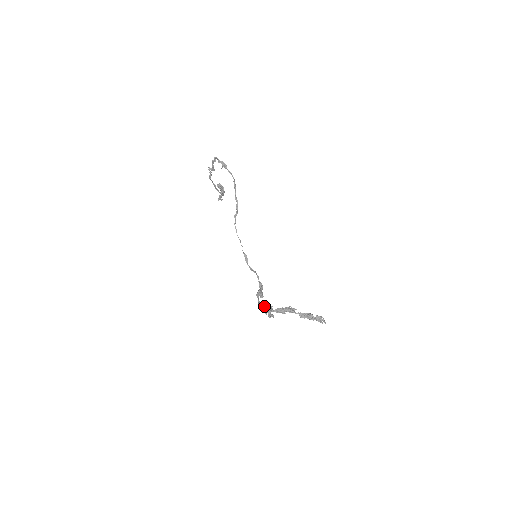
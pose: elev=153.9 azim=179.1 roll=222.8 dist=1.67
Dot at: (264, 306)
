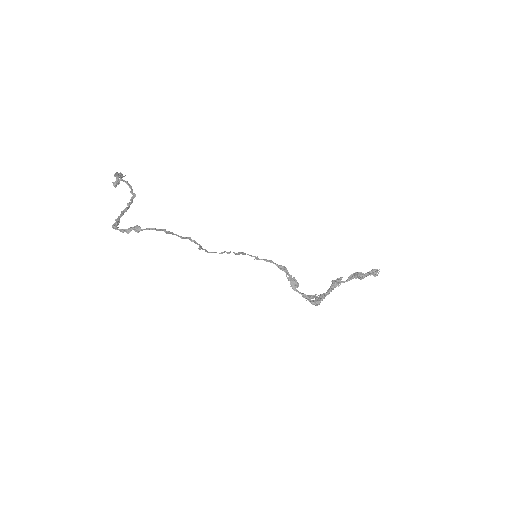
Dot at: occluded
